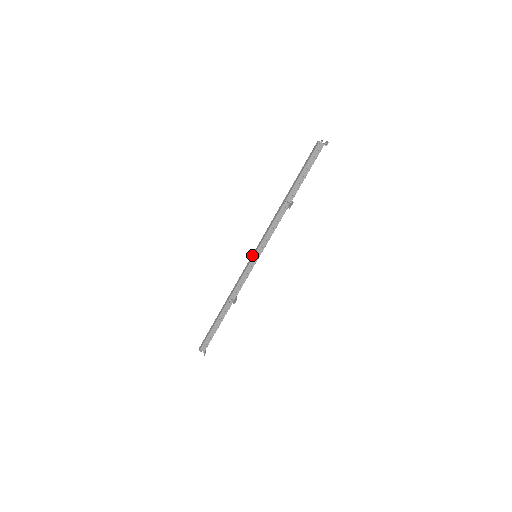
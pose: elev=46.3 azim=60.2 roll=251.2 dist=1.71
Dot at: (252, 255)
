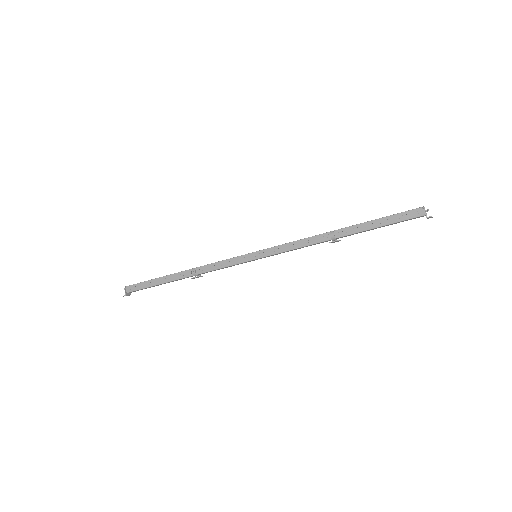
Dot at: (254, 252)
